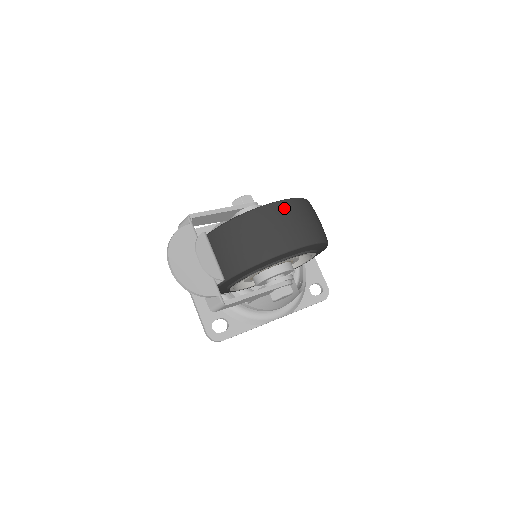
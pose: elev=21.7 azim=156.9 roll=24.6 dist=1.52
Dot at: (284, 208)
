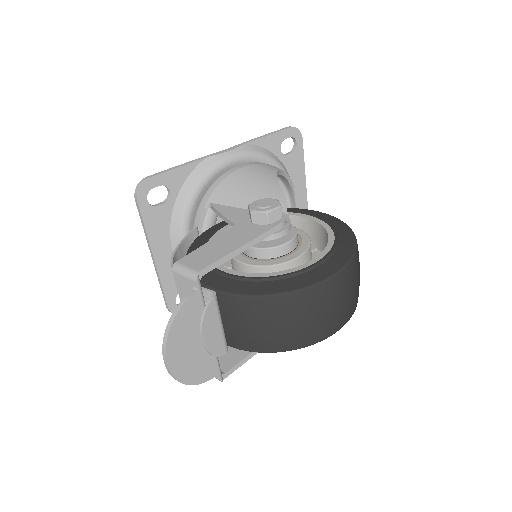
Dot at: (334, 288)
